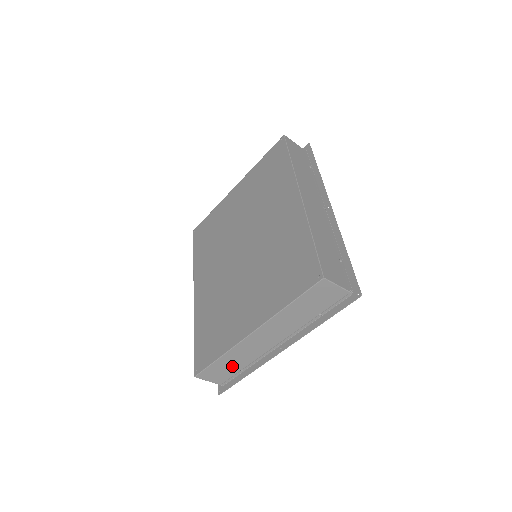
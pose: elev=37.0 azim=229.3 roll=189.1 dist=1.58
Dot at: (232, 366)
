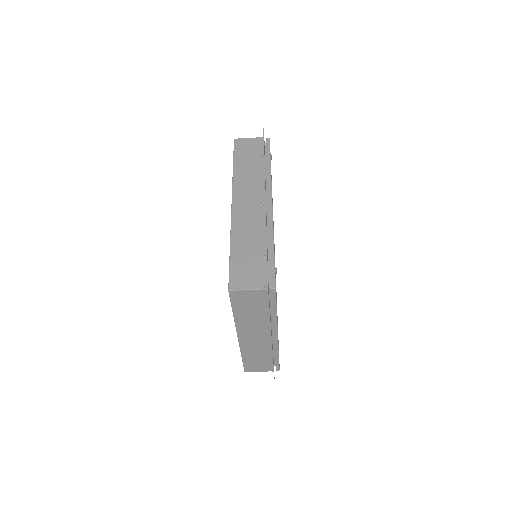
Dot at: (259, 359)
